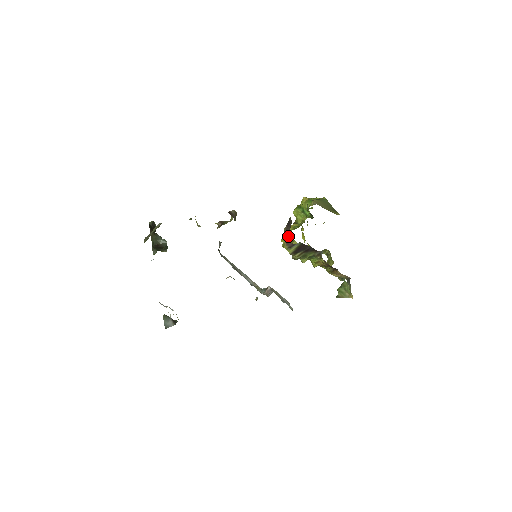
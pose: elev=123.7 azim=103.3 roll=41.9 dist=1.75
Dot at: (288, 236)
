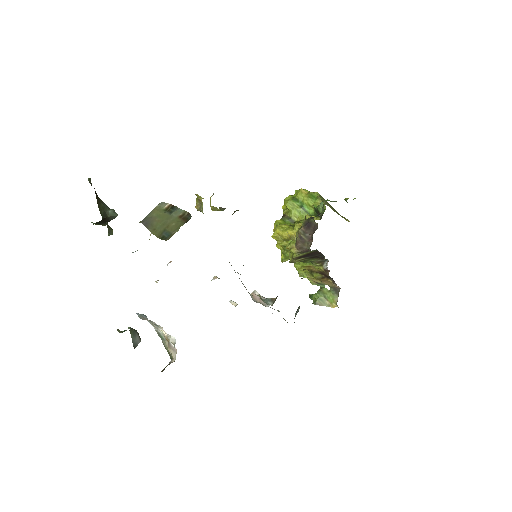
Dot at: (306, 241)
